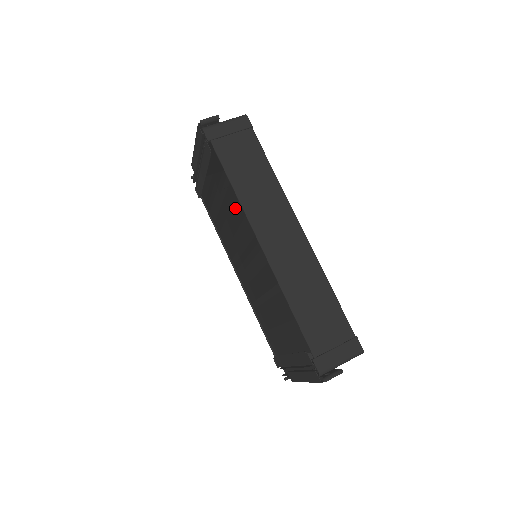
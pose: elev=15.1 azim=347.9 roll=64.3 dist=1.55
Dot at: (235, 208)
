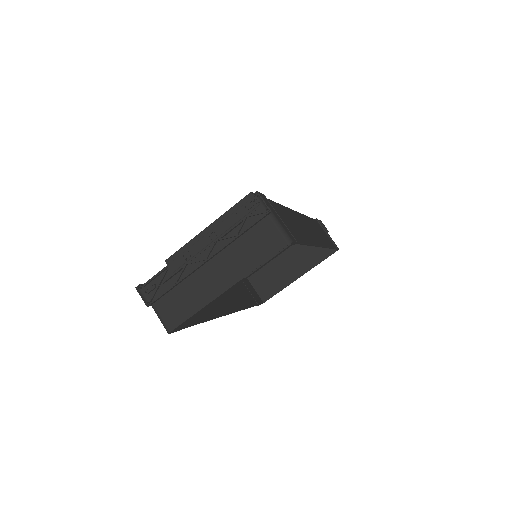
Dot at: occluded
